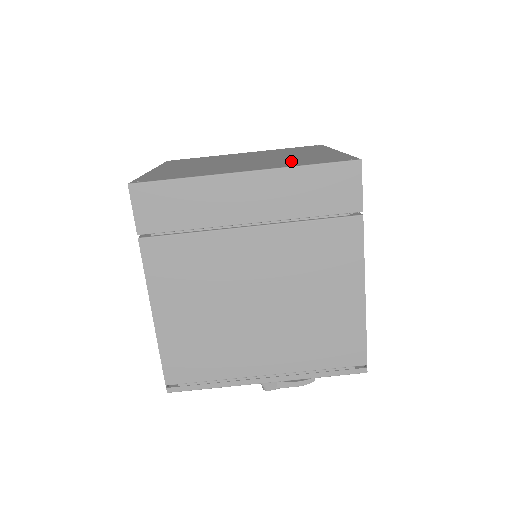
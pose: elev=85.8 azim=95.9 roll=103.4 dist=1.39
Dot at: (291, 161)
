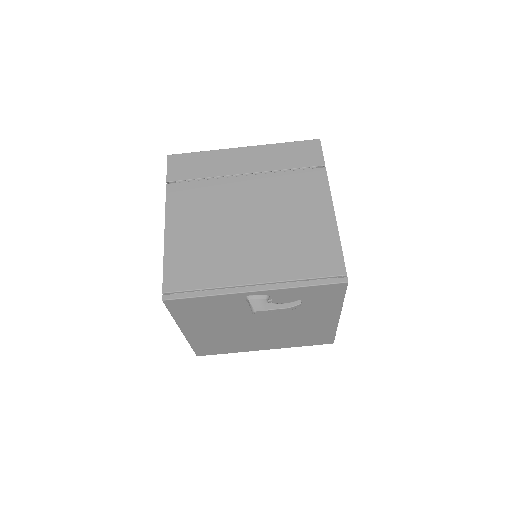
Dot at: occluded
